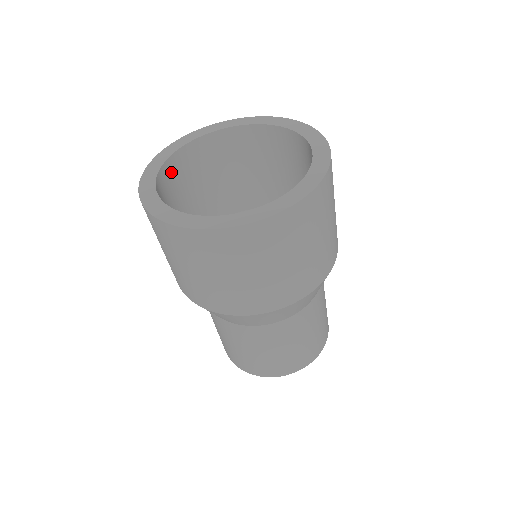
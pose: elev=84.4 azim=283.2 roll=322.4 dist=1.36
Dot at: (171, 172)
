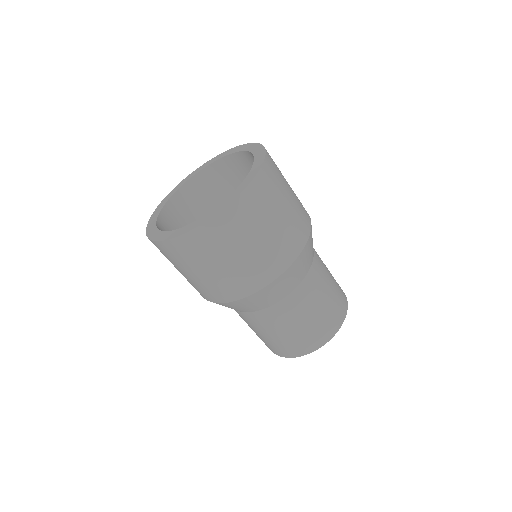
Dot at: occluded
